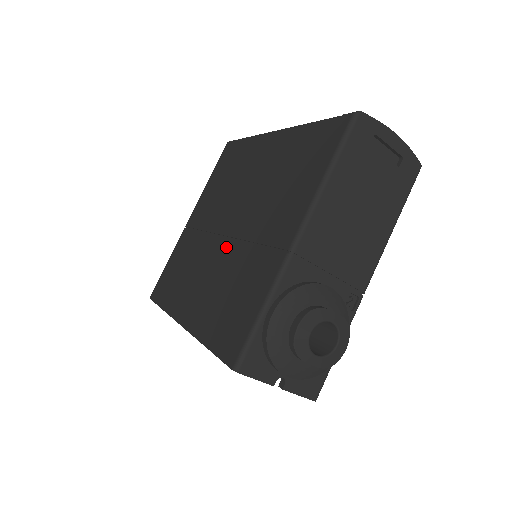
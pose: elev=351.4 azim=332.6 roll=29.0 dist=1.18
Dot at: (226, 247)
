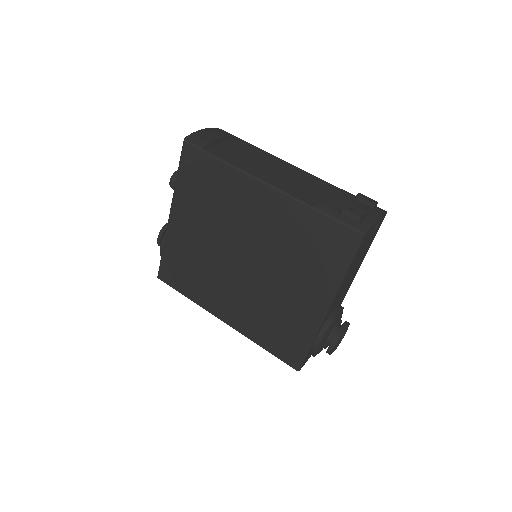
Dot at: (249, 280)
